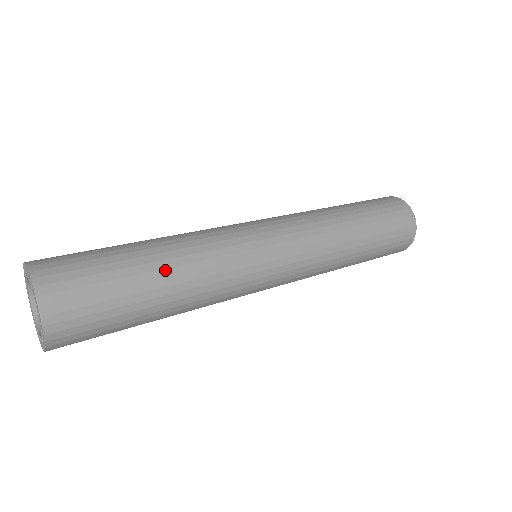
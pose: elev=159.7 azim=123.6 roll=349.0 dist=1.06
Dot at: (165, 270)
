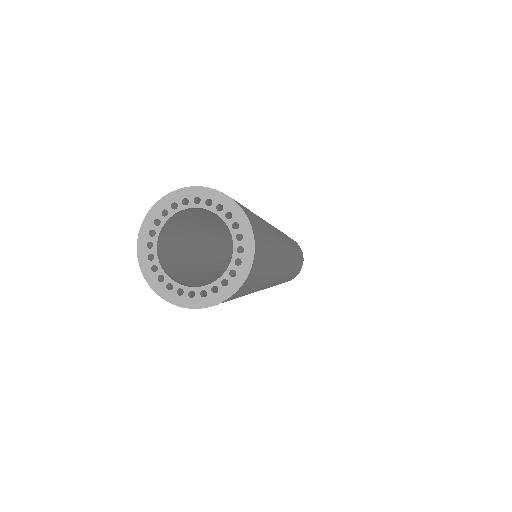
Dot at: (276, 249)
